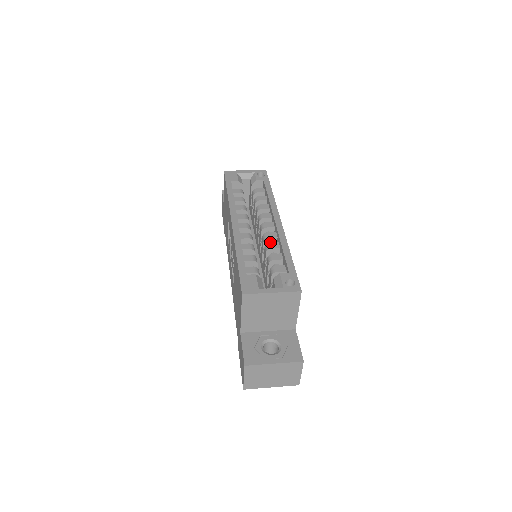
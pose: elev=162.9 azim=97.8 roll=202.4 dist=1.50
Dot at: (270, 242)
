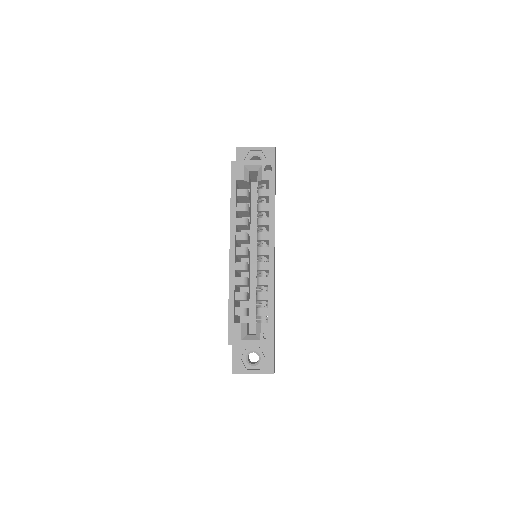
Dot at: (262, 272)
